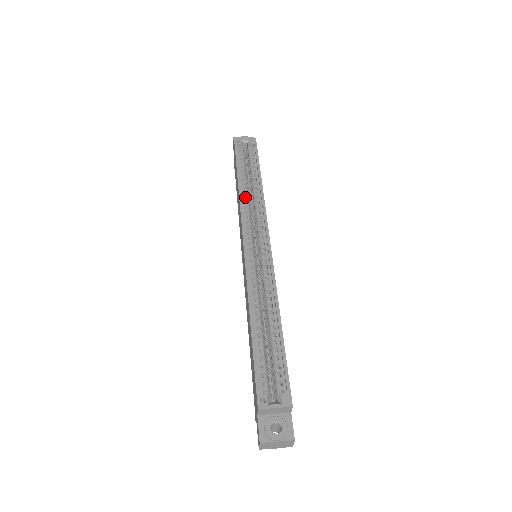
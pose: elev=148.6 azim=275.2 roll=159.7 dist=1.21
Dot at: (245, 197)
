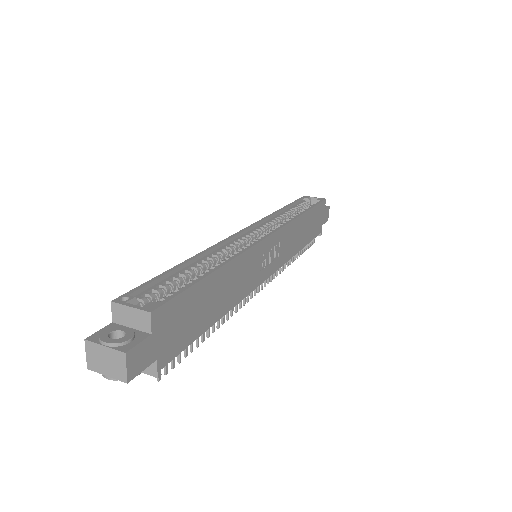
Dot at: (279, 218)
